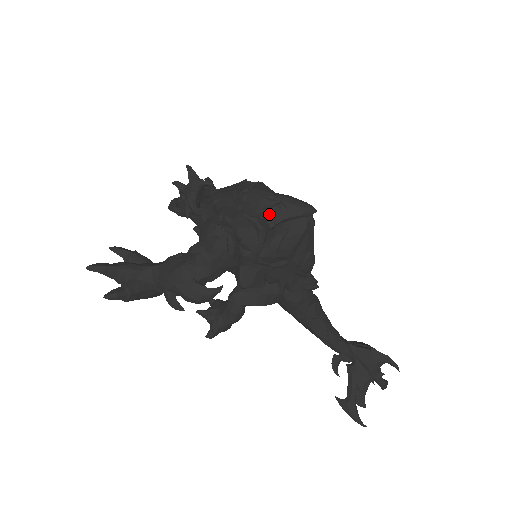
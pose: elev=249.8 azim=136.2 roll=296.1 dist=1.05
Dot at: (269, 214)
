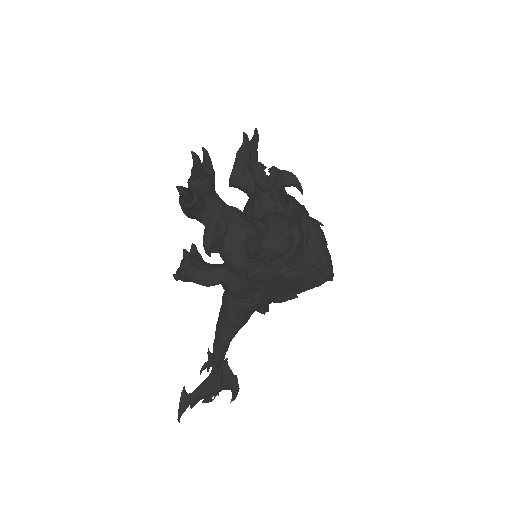
Dot at: (316, 255)
